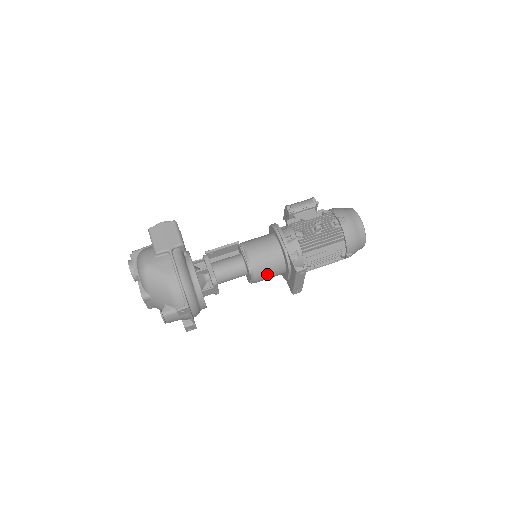
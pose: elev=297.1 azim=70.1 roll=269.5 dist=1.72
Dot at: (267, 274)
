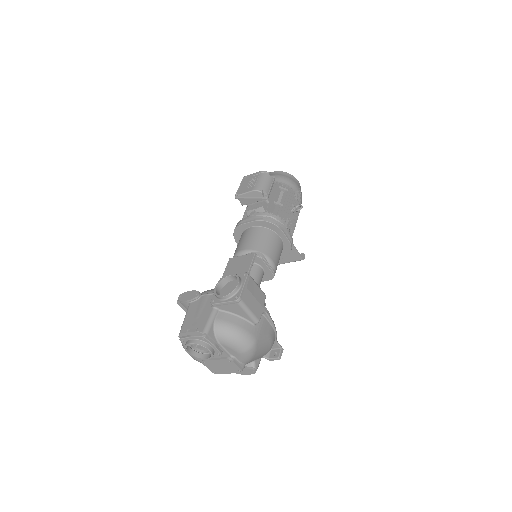
Dot at: occluded
